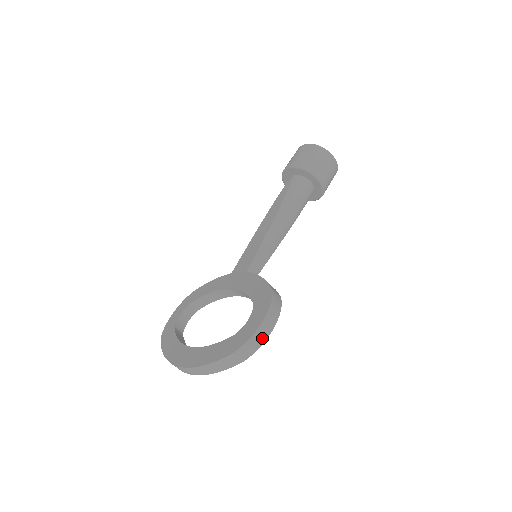
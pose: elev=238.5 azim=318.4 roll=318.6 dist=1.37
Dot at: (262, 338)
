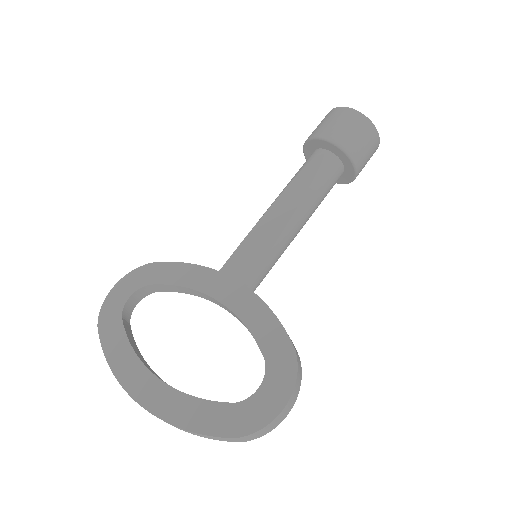
Dot at: (277, 423)
